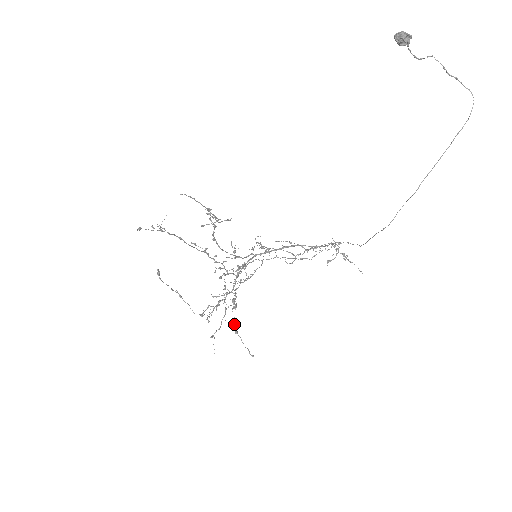
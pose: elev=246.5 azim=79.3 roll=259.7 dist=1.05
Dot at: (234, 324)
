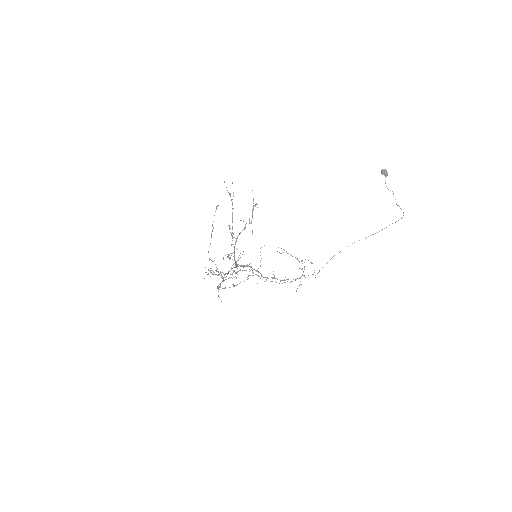
Dot at: occluded
